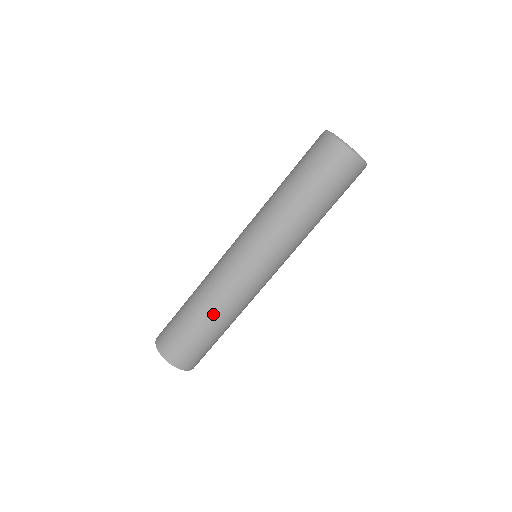
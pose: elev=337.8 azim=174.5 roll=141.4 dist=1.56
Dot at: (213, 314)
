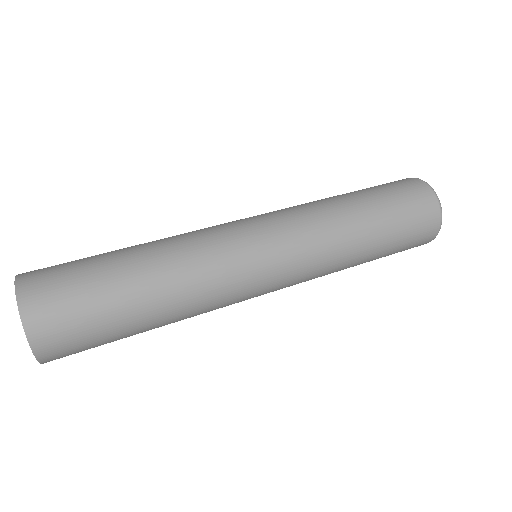
Dot at: (152, 254)
